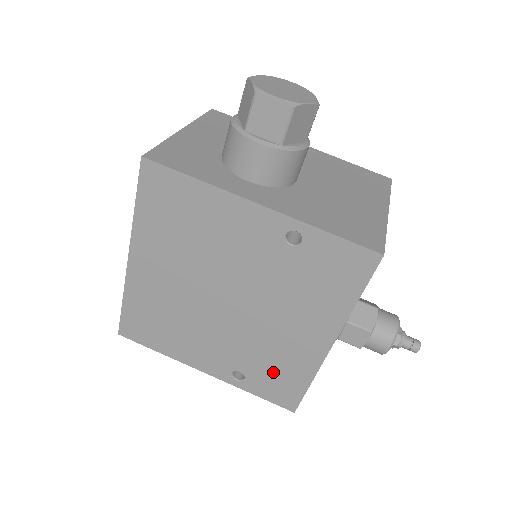
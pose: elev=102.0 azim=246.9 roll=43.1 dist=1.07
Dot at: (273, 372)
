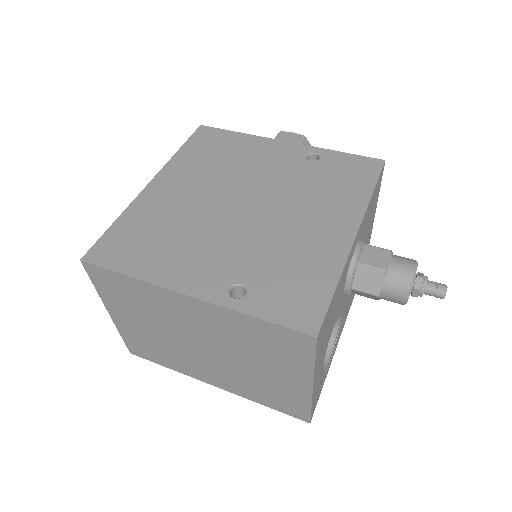
Dot at: (288, 276)
